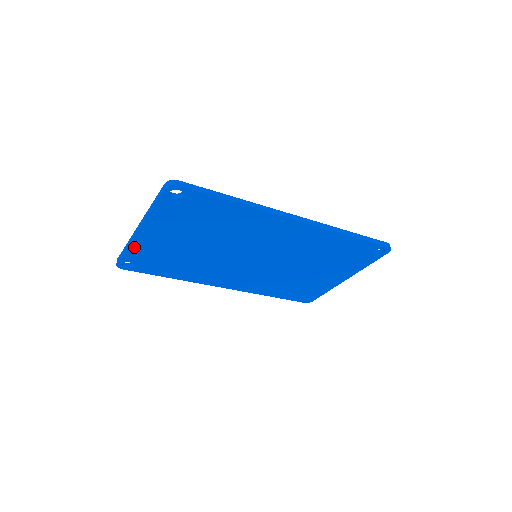
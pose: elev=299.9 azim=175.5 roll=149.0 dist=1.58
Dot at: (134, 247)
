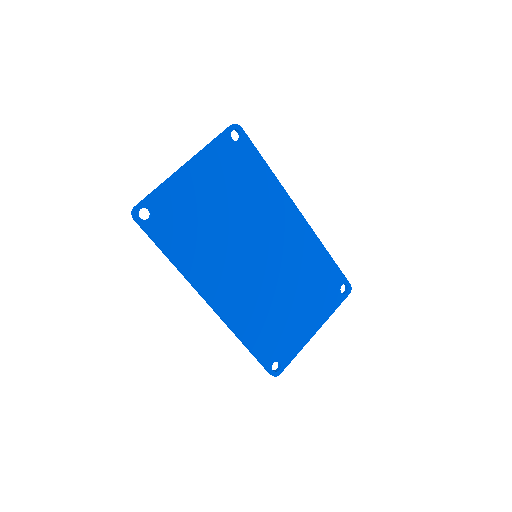
Dot at: (168, 186)
